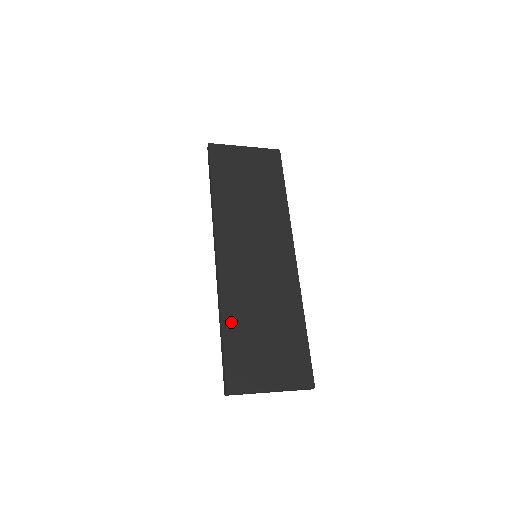
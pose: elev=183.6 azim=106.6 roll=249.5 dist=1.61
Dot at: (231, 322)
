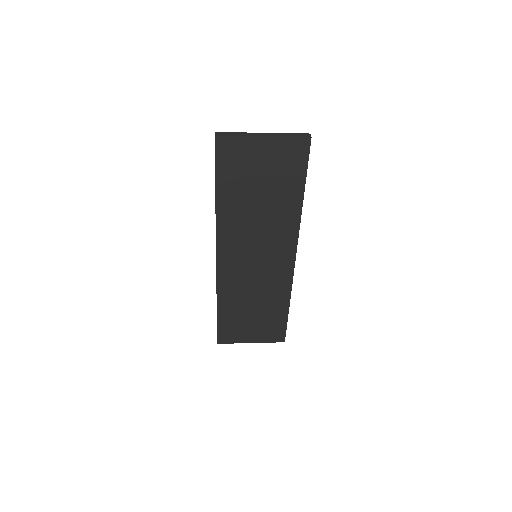
Dot at: (225, 306)
